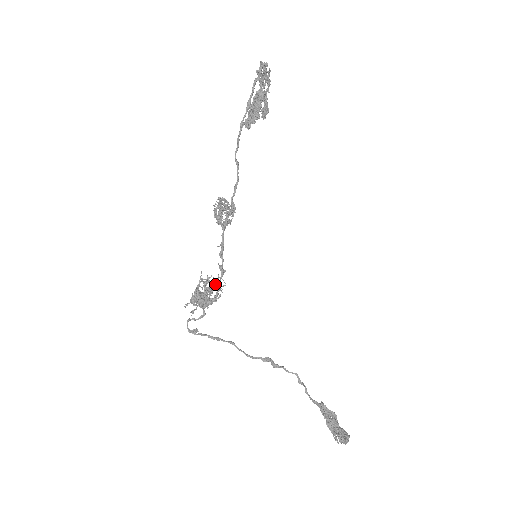
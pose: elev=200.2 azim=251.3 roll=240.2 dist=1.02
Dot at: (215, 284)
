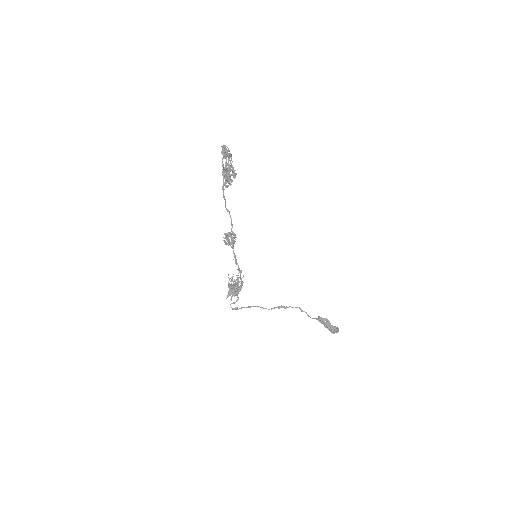
Dot at: (239, 281)
